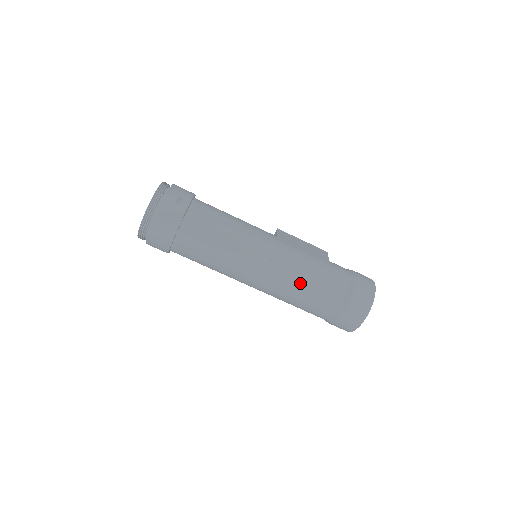
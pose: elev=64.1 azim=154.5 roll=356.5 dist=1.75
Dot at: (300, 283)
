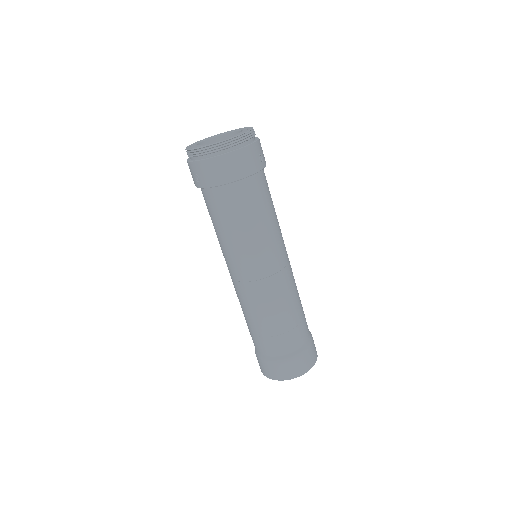
Dot at: (282, 310)
